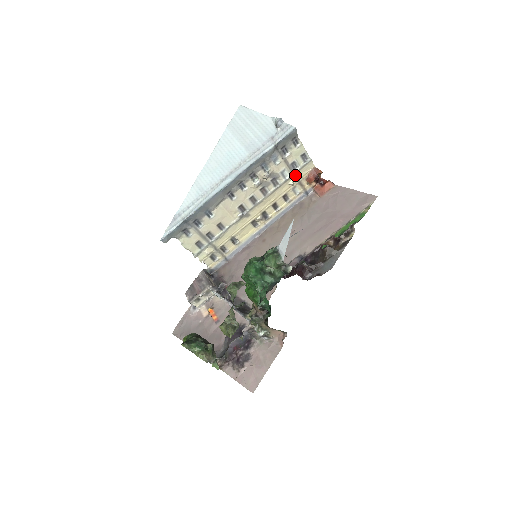
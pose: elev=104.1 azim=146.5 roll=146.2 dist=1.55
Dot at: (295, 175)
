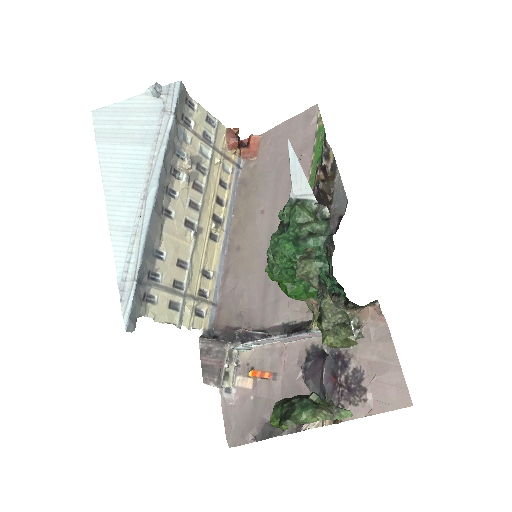
Dot at: (215, 149)
